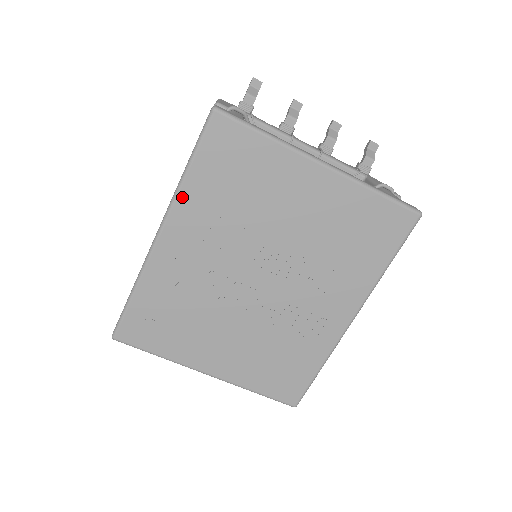
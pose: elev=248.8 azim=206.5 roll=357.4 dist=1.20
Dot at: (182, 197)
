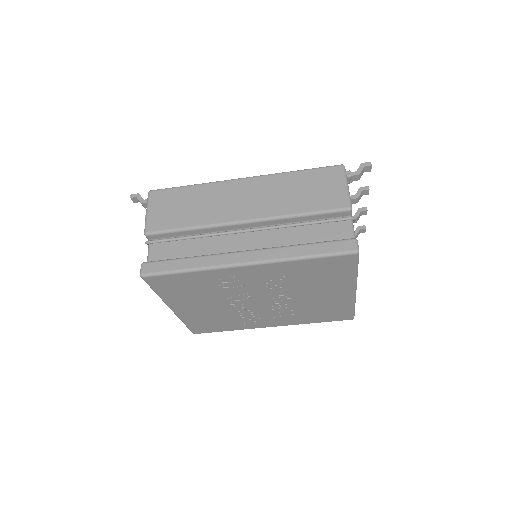
Dot at: (284, 264)
